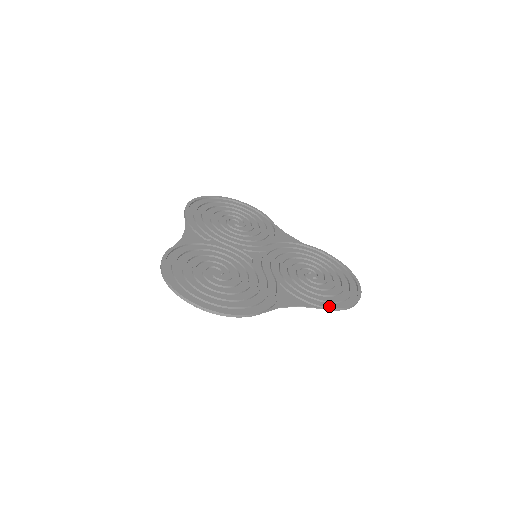
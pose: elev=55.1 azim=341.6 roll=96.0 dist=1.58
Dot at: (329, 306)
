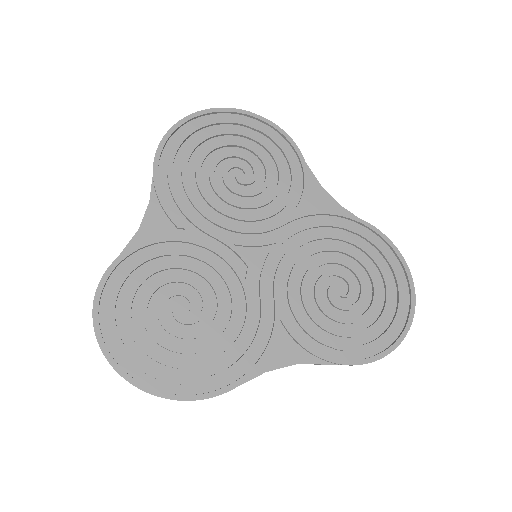
Dot at: (347, 362)
